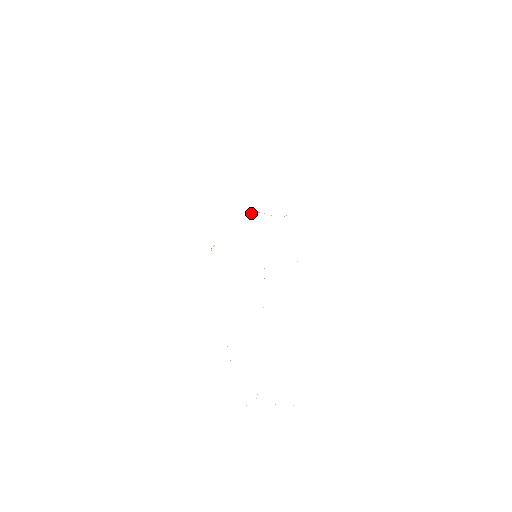
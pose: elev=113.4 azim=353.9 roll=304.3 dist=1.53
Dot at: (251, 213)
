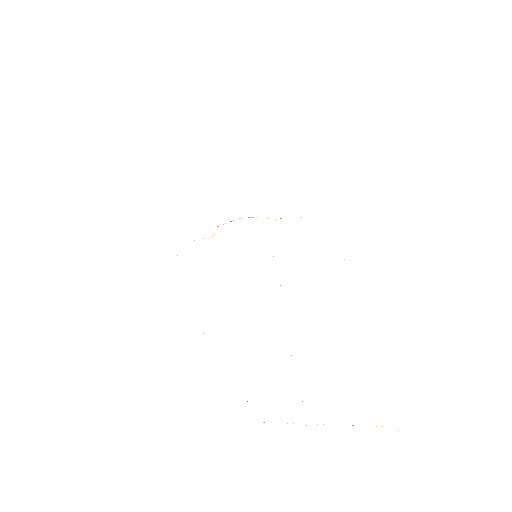
Dot at: occluded
